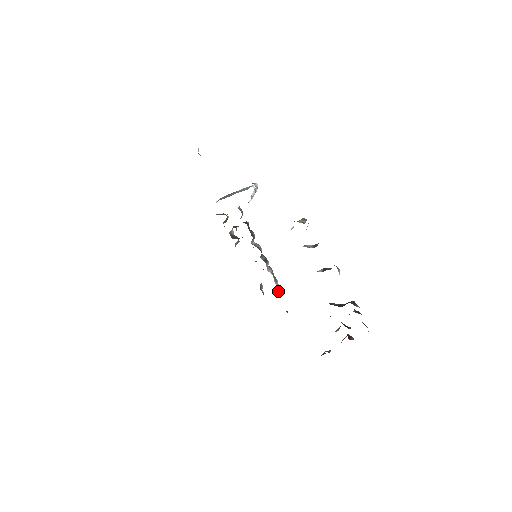
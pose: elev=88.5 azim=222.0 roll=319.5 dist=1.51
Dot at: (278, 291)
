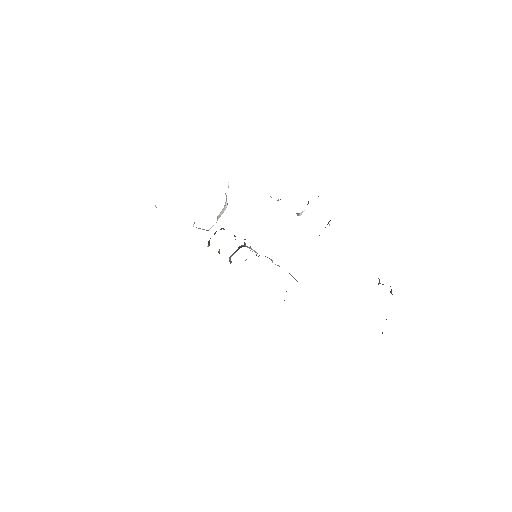
Dot at: occluded
